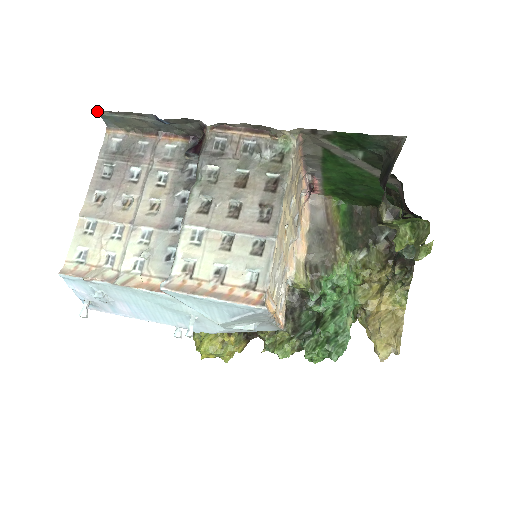
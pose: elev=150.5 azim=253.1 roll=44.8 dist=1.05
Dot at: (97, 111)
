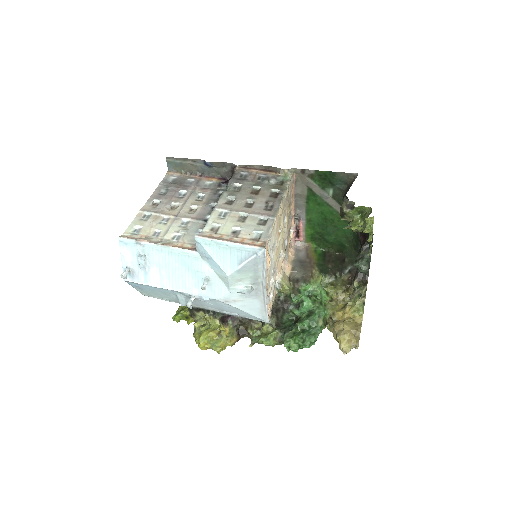
Dot at: (166, 158)
